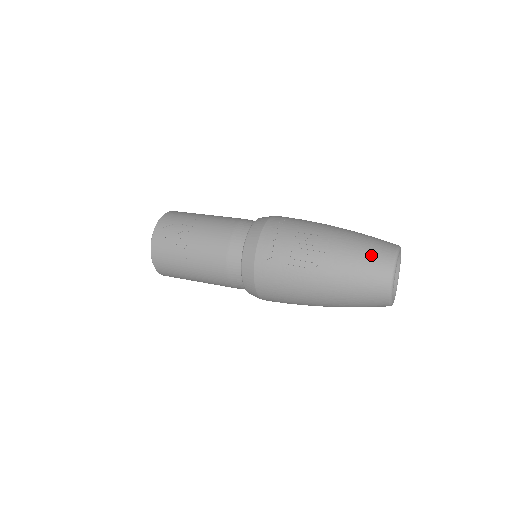
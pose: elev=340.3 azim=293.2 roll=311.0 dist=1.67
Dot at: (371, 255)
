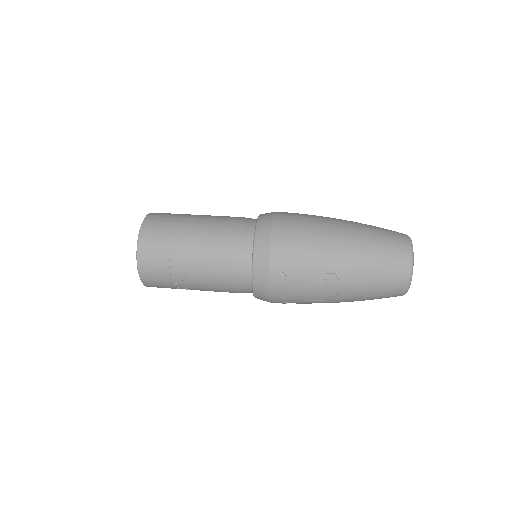
Dot at: (387, 285)
